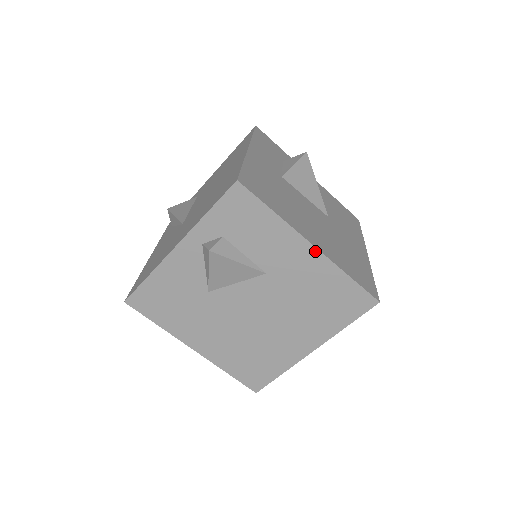
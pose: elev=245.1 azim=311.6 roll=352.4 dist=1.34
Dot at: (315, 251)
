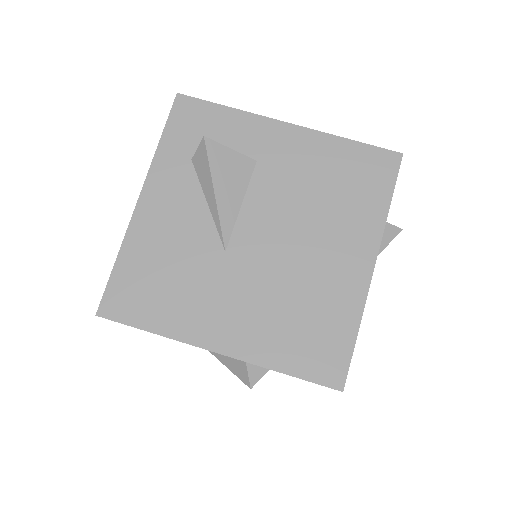
Dot at: occluded
